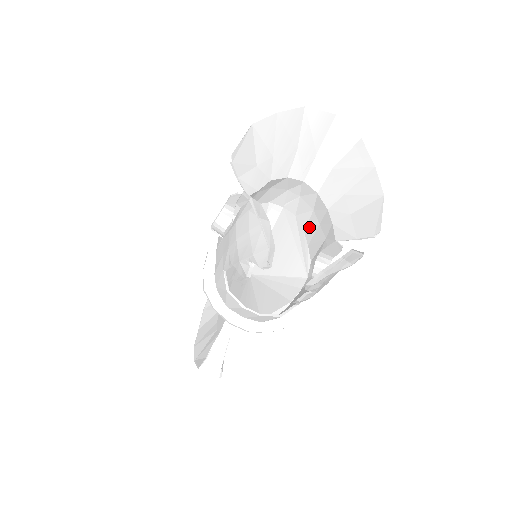
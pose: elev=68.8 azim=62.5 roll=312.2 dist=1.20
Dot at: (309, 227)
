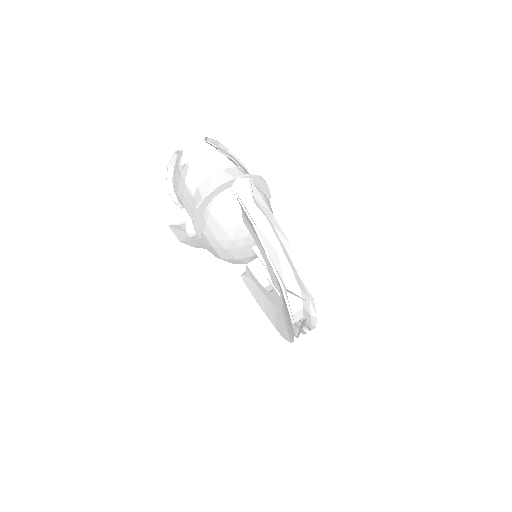
Dot at: occluded
